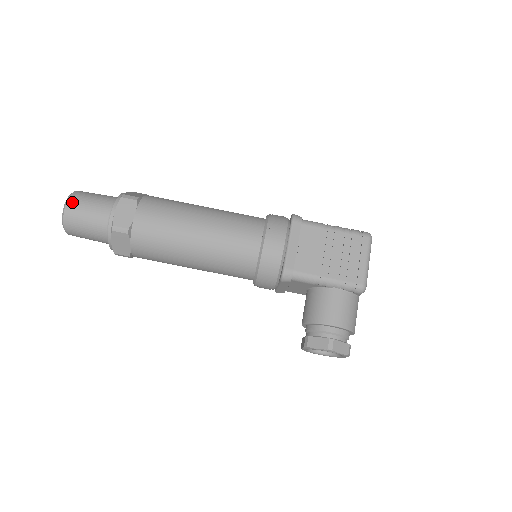
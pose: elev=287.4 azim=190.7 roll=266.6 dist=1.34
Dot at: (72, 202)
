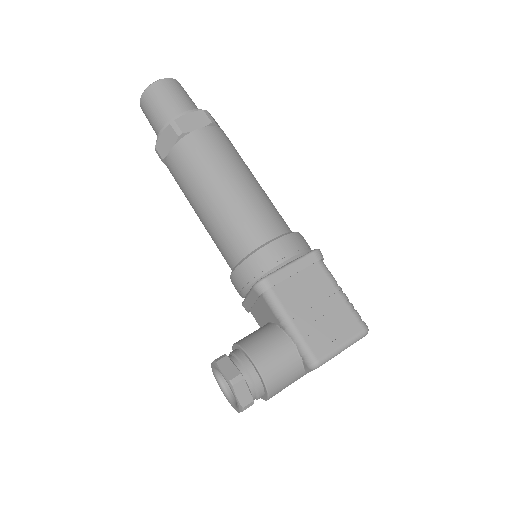
Dot at: (166, 82)
